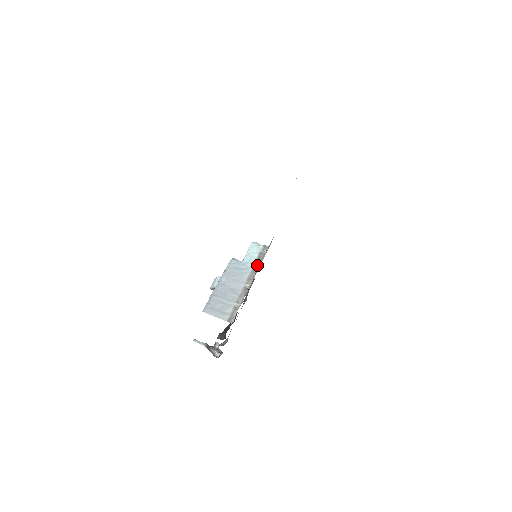
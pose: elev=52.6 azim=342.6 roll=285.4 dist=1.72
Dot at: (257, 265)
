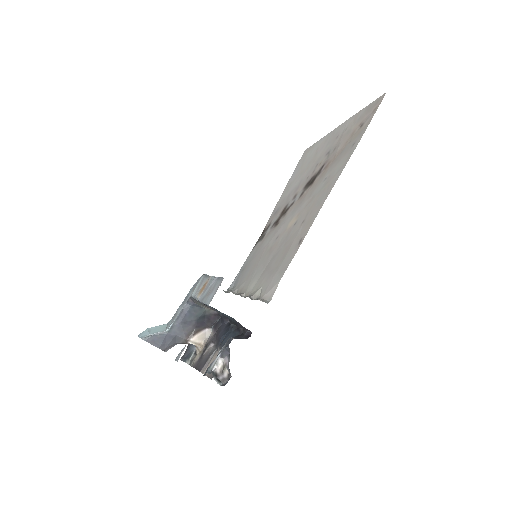
Dot at: occluded
